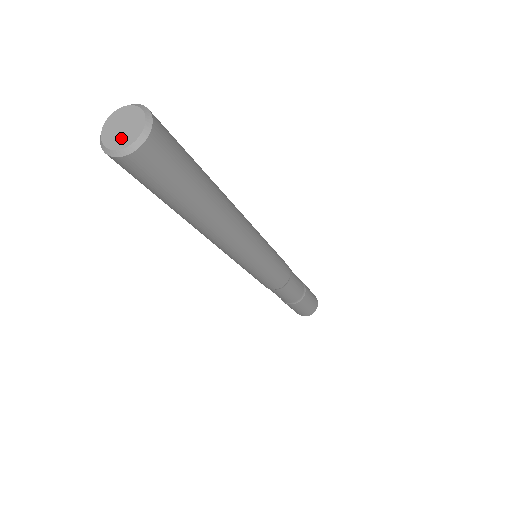
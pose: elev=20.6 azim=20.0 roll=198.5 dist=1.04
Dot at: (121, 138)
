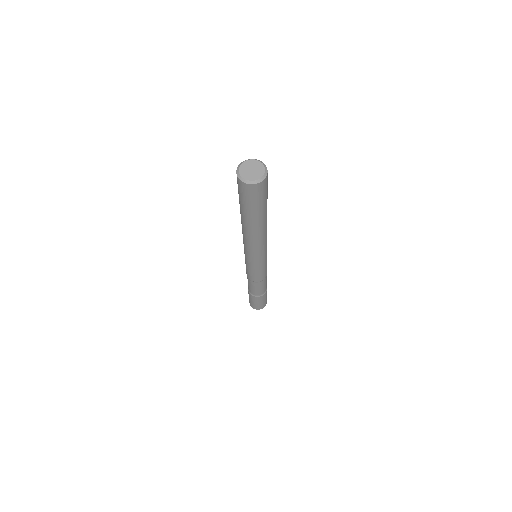
Dot at: (256, 174)
